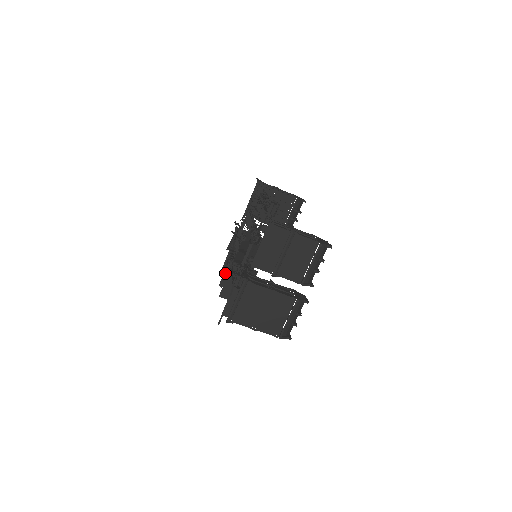
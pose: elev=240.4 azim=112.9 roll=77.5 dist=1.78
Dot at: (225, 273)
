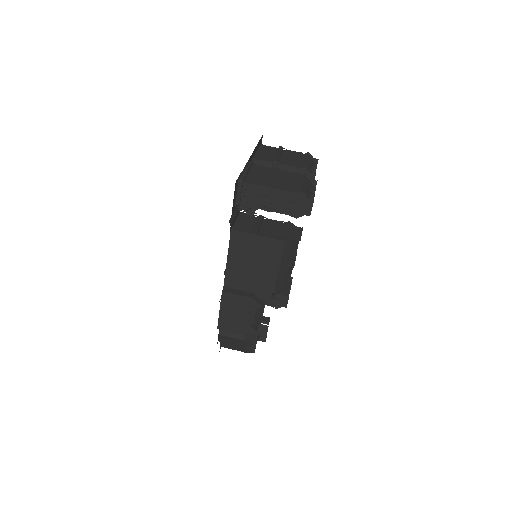
Dot at: occluded
